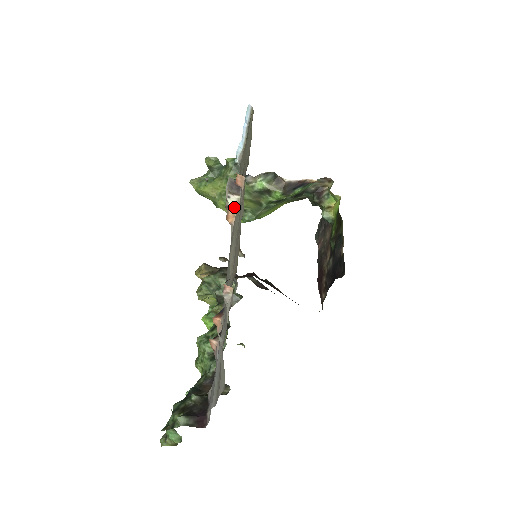
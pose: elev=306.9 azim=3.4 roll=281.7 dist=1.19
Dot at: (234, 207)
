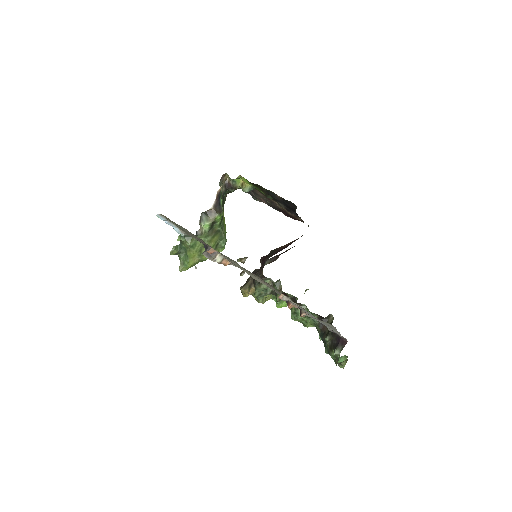
Dot at: (222, 259)
